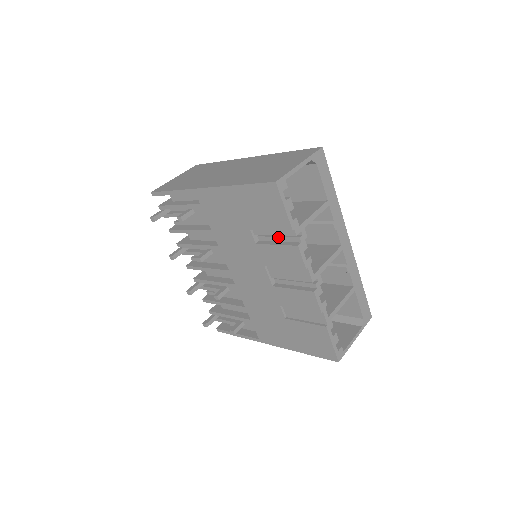
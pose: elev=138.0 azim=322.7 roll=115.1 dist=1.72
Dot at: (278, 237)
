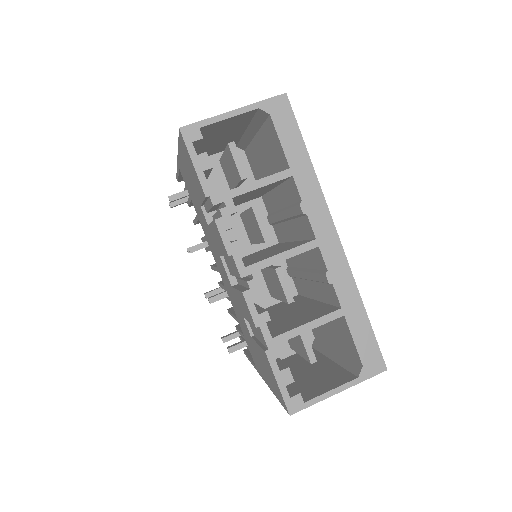
Dot at: (216, 213)
